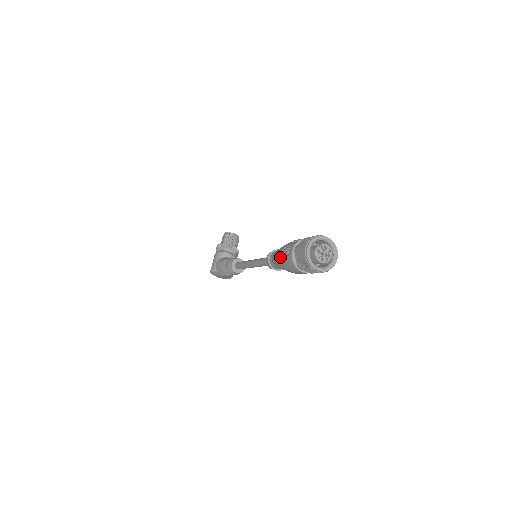
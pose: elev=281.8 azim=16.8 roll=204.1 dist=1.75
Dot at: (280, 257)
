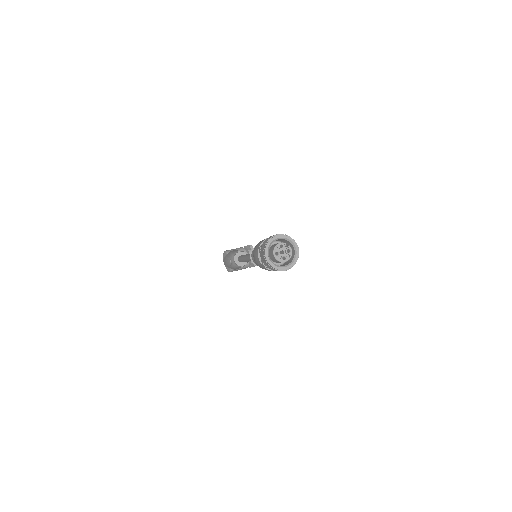
Dot at: occluded
